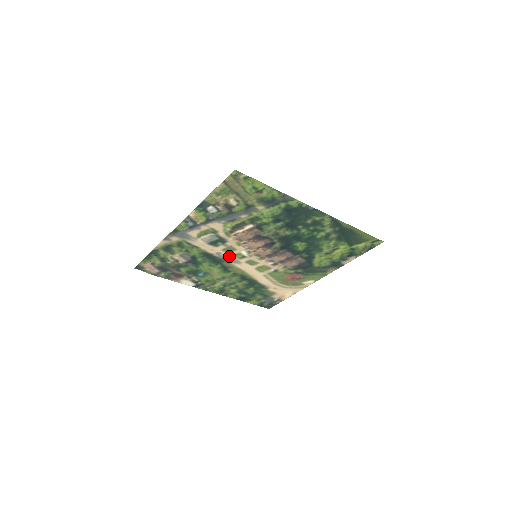
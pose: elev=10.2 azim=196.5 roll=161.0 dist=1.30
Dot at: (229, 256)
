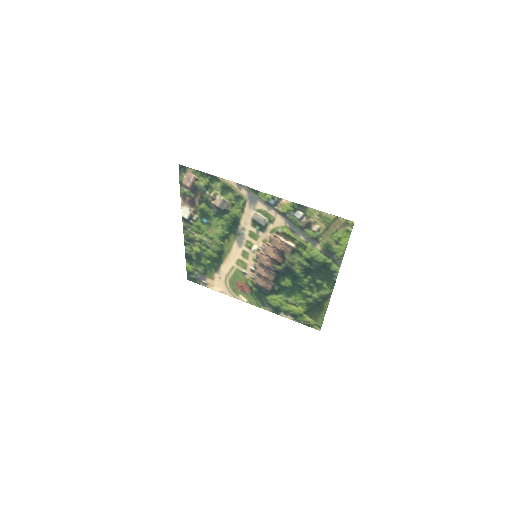
Dot at: (244, 237)
